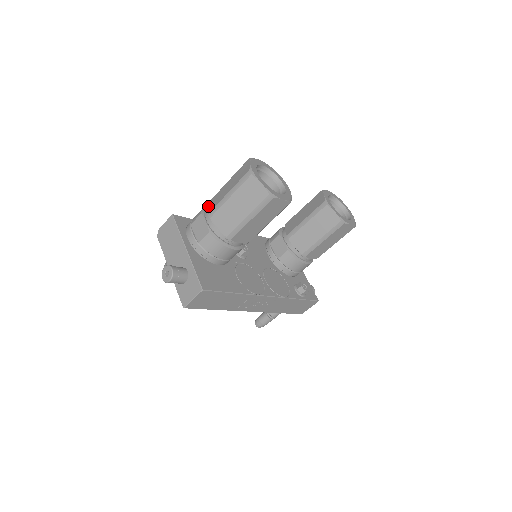
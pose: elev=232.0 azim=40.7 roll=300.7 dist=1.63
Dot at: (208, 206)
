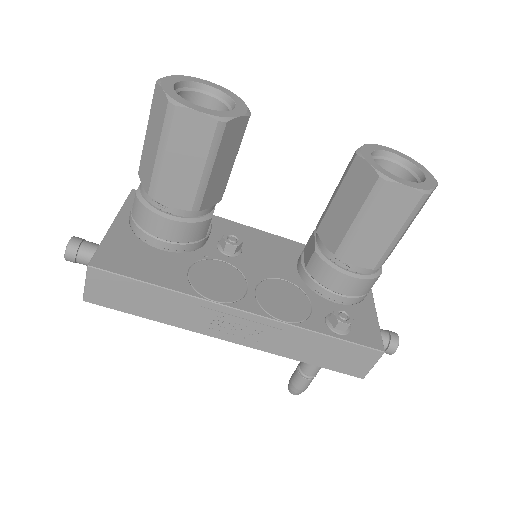
Dot at: occluded
